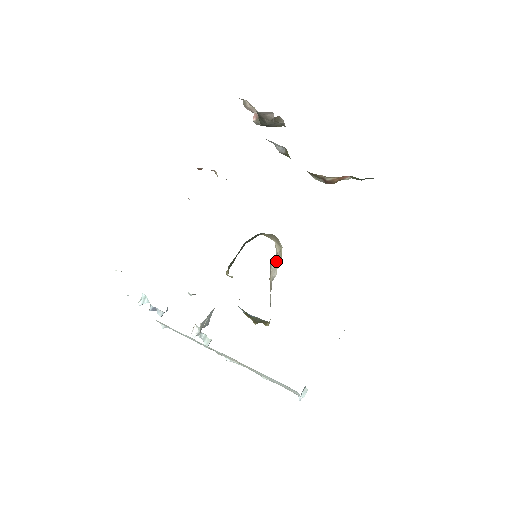
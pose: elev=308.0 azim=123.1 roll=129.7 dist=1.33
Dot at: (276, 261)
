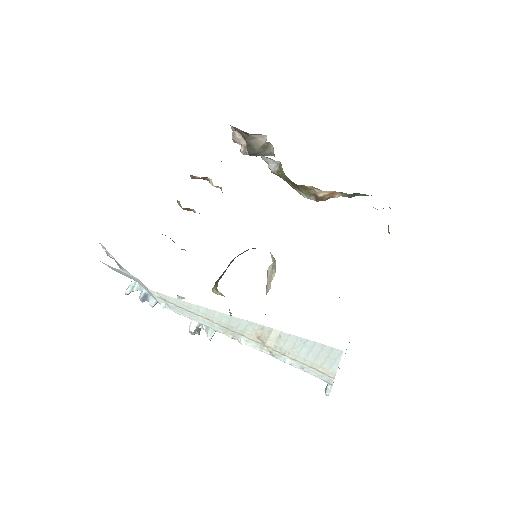
Dot at: (271, 271)
